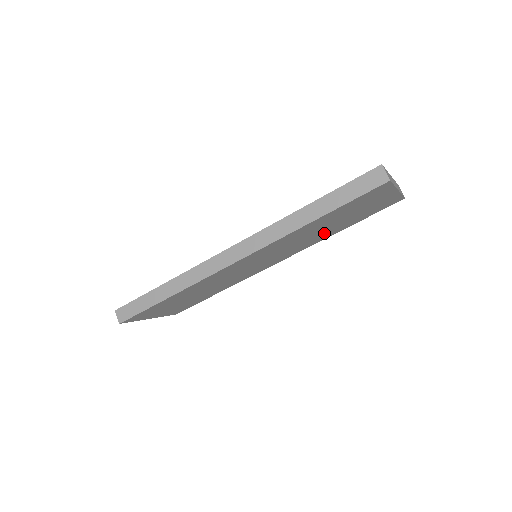
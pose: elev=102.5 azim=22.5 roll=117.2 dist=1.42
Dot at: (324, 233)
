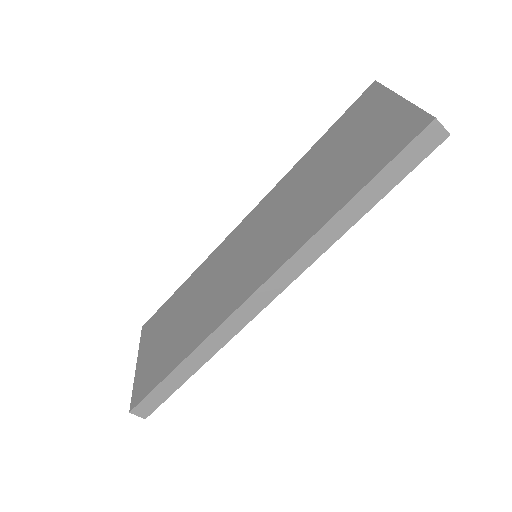
Dot at: occluded
